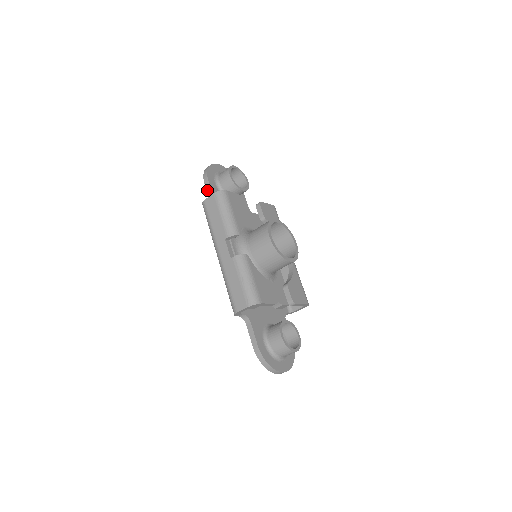
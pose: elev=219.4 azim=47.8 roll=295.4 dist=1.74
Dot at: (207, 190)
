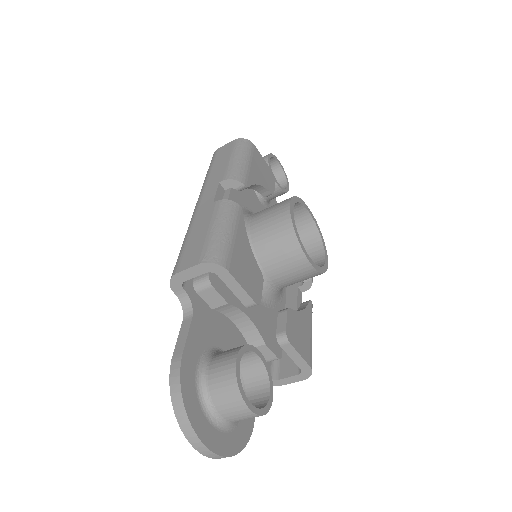
Dot at: occluded
